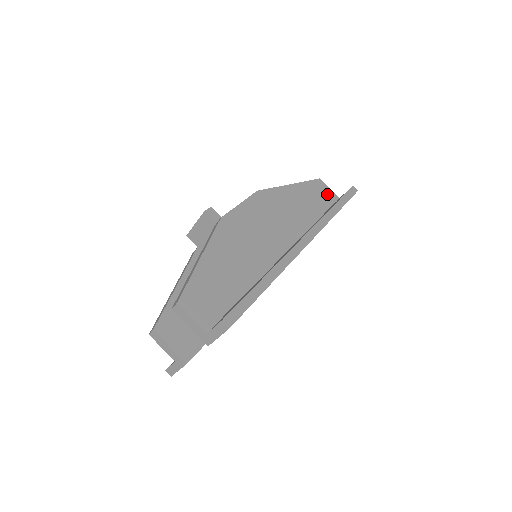
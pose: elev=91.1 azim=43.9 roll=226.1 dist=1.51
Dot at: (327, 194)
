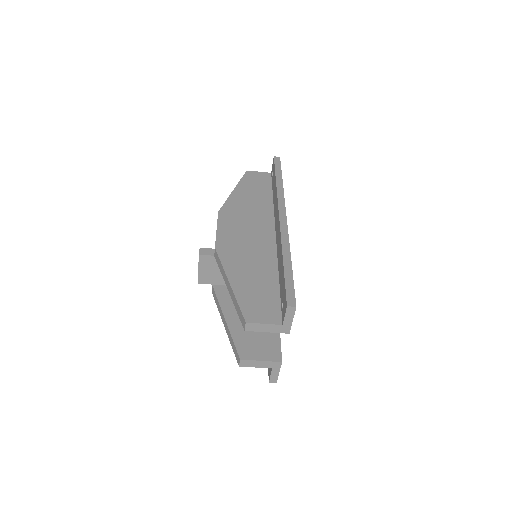
Dot at: (261, 177)
